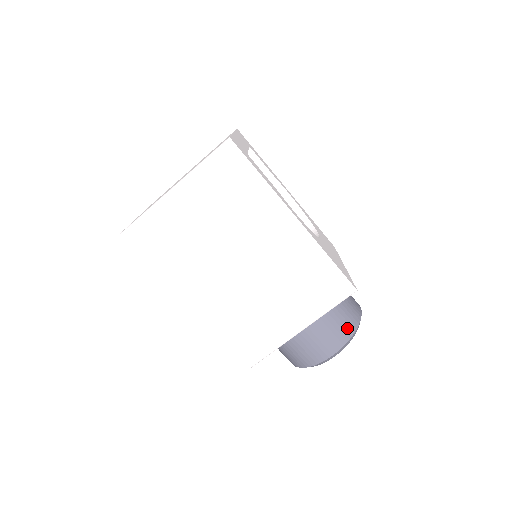
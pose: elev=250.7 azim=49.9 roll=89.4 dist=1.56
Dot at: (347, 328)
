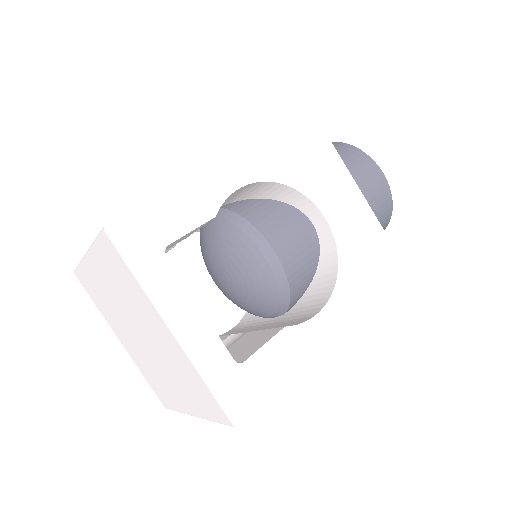
Dot at: (384, 226)
